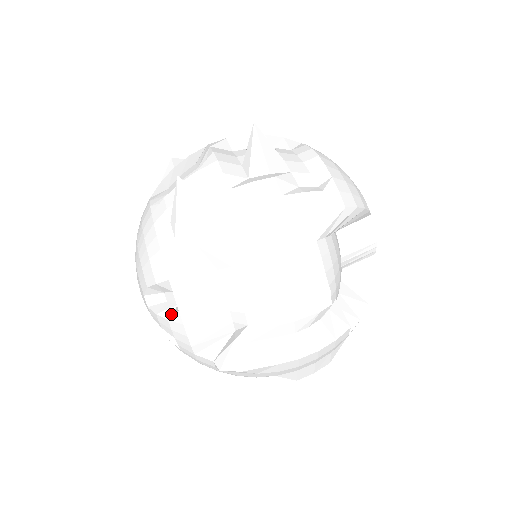
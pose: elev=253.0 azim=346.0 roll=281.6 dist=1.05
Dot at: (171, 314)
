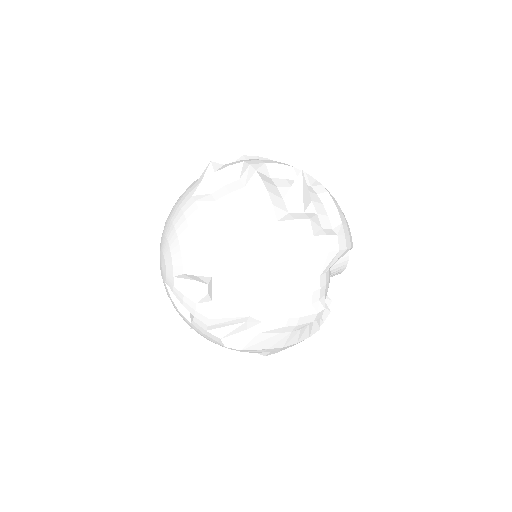
Dot at: (200, 300)
